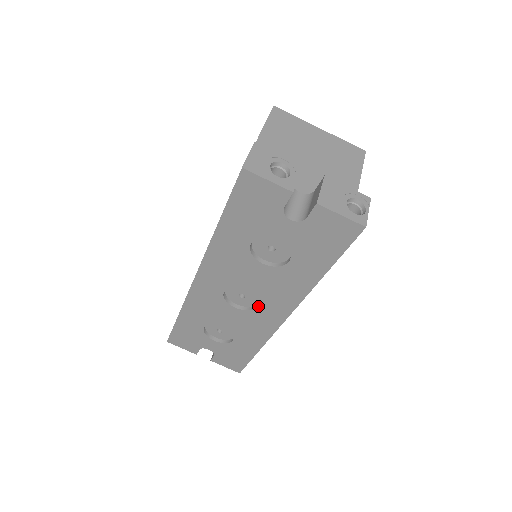
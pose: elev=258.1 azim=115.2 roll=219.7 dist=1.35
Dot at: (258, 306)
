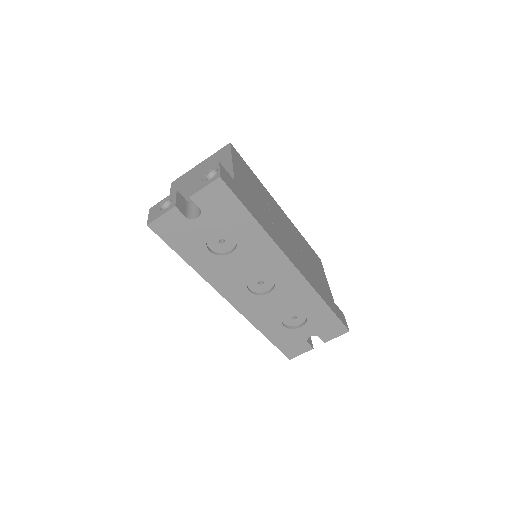
Dot at: (273, 277)
